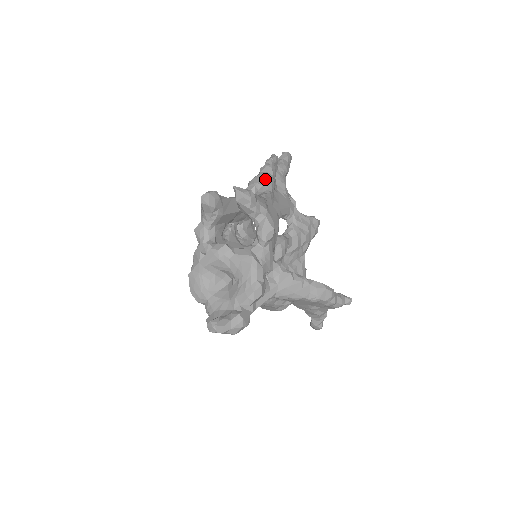
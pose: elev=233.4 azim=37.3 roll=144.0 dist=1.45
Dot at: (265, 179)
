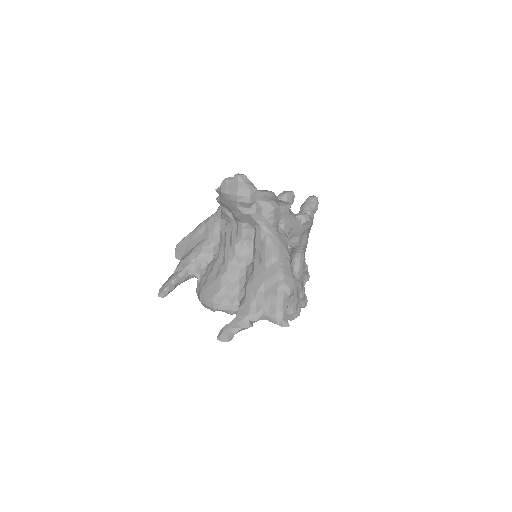
Dot at: occluded
